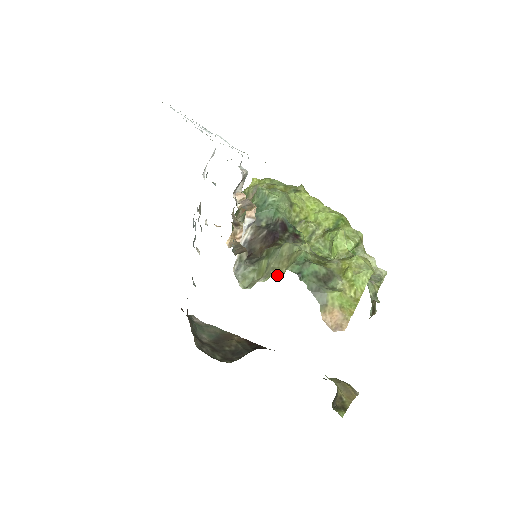
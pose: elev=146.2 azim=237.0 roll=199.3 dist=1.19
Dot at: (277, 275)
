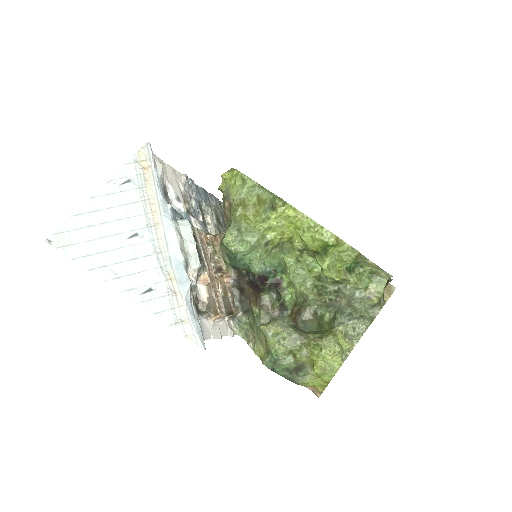
Dot at: (259, 354)
